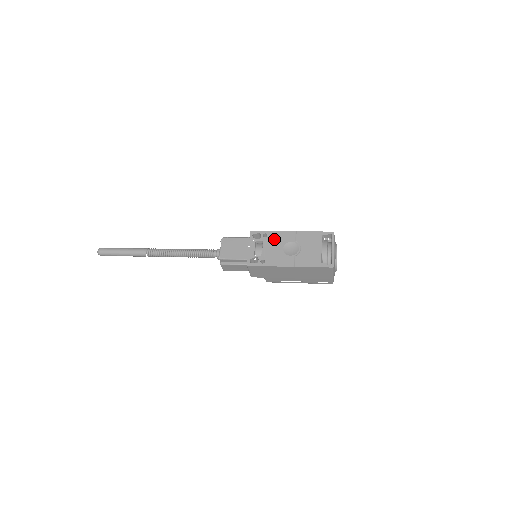
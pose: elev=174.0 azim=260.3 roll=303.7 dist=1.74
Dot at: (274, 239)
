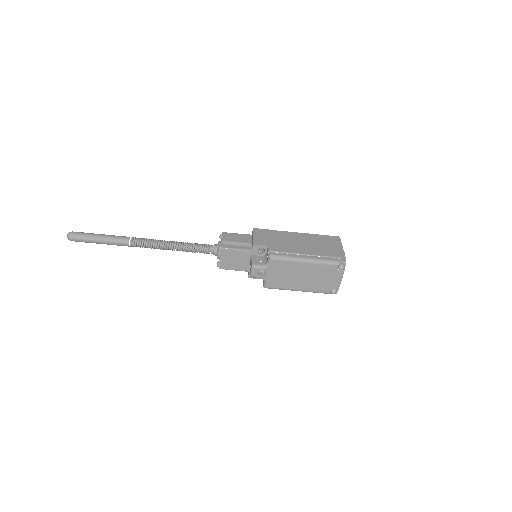
Dot at: occluded
